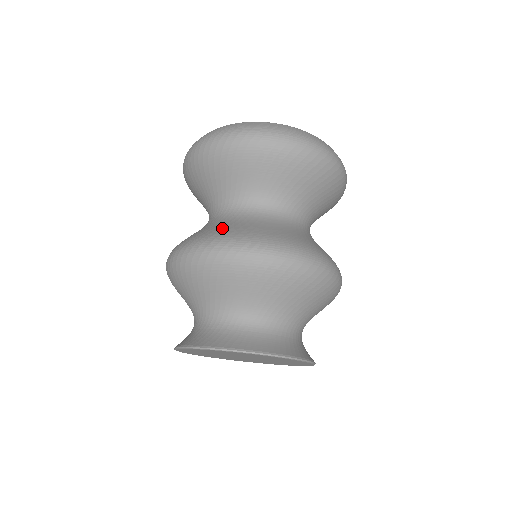
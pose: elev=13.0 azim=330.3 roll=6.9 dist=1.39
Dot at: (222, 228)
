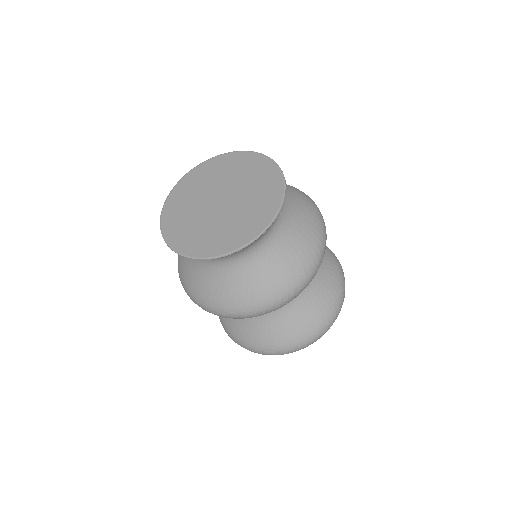
Dot at: occluded
